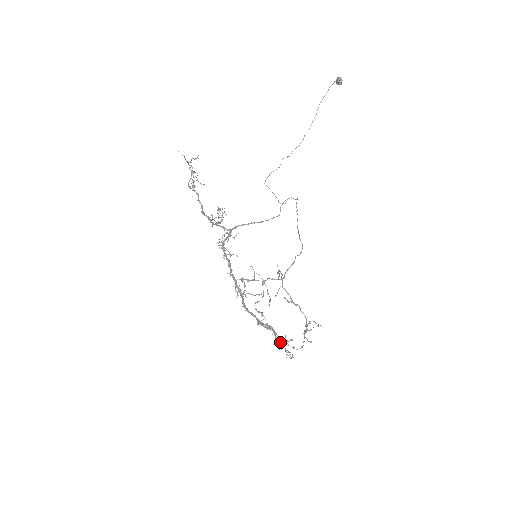
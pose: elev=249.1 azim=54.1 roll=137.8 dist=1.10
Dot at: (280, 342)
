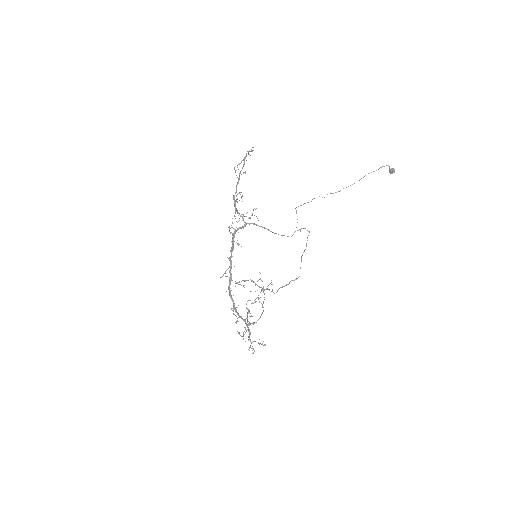
Dot at: occluded
